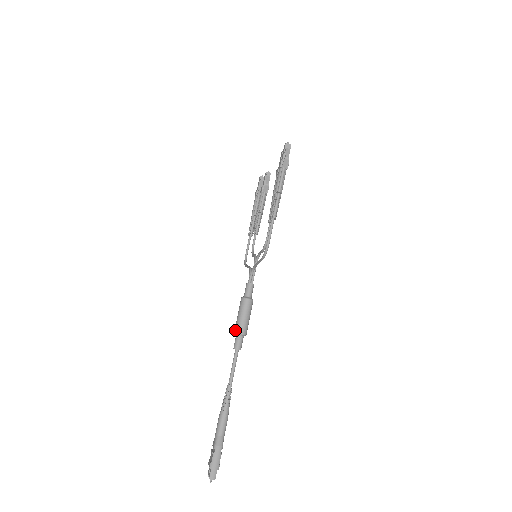
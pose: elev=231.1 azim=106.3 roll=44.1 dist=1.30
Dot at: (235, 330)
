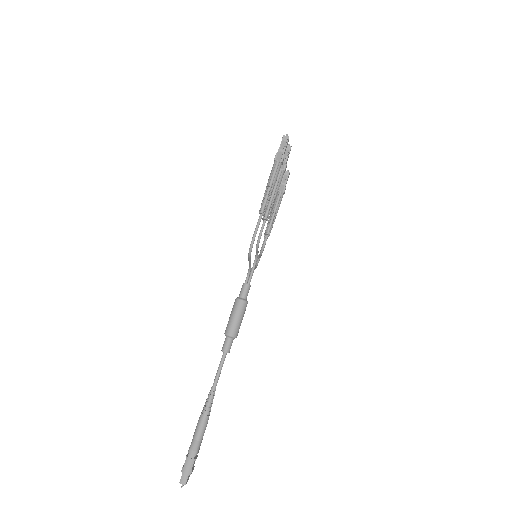
Dot at: (225, 331)
